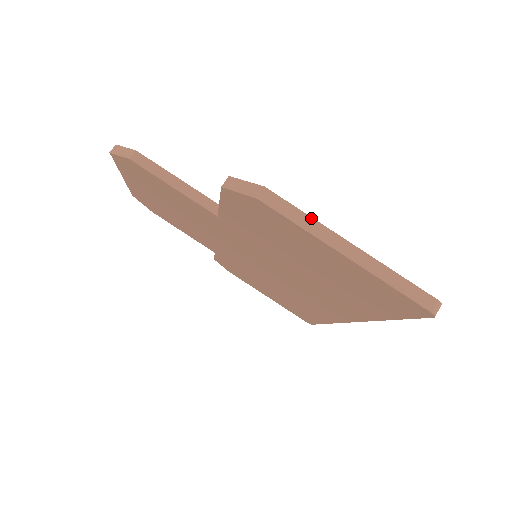
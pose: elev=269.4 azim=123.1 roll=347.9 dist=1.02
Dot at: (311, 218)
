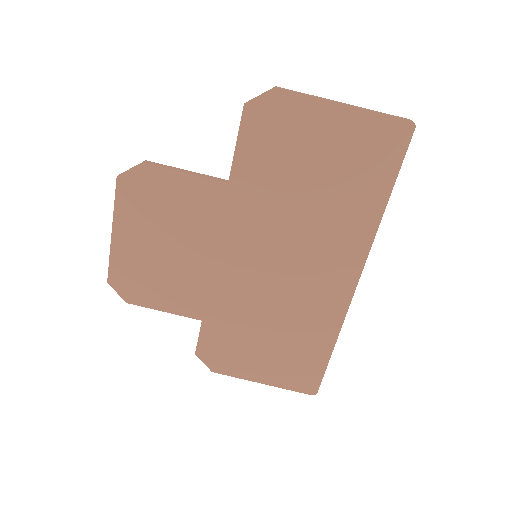
Dot at: (312, 95)
